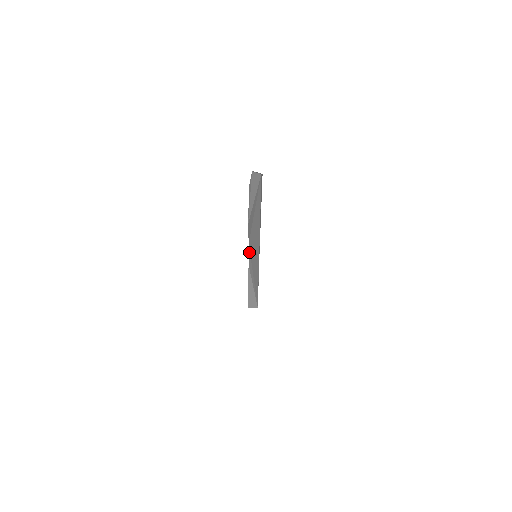
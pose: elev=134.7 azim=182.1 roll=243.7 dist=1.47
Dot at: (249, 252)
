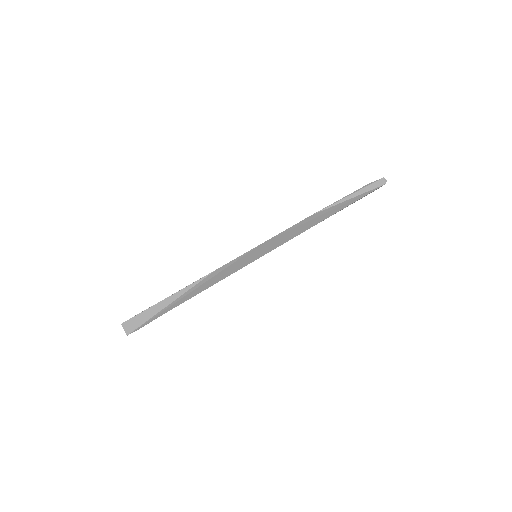
Dot at: (246, 253)
